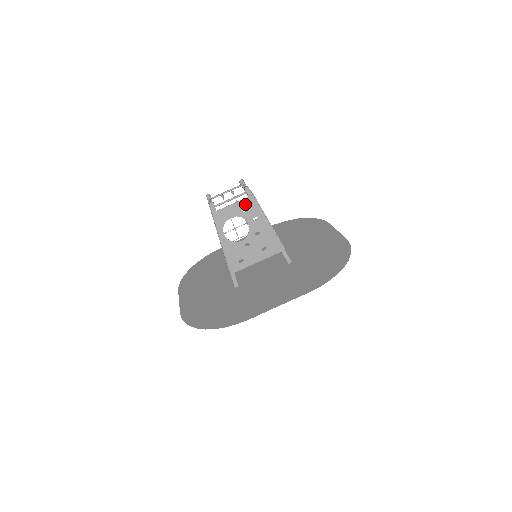
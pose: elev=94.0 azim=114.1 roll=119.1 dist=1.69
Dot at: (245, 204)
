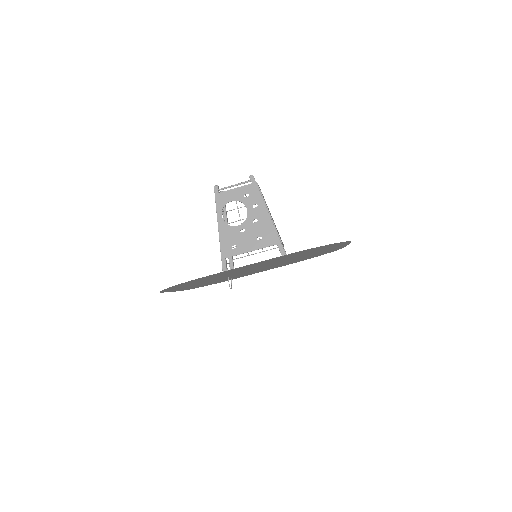
Dot at: (247, 190)
